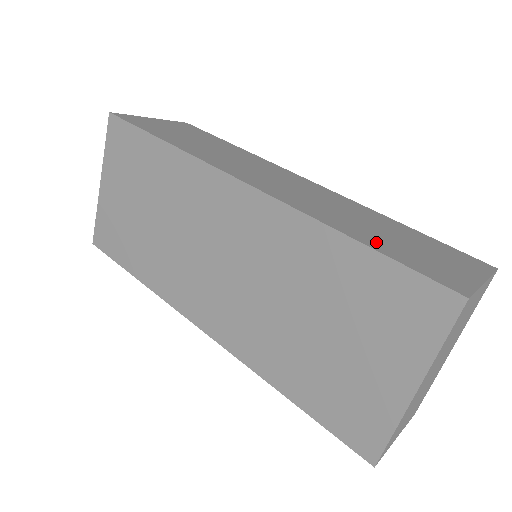
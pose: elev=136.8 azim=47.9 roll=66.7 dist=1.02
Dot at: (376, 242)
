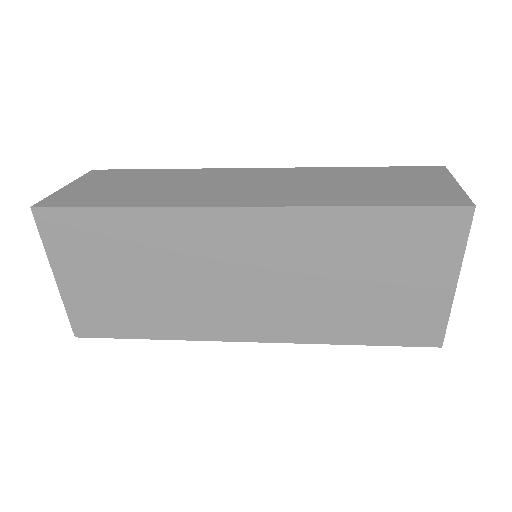
Dot at: (381, 198)
